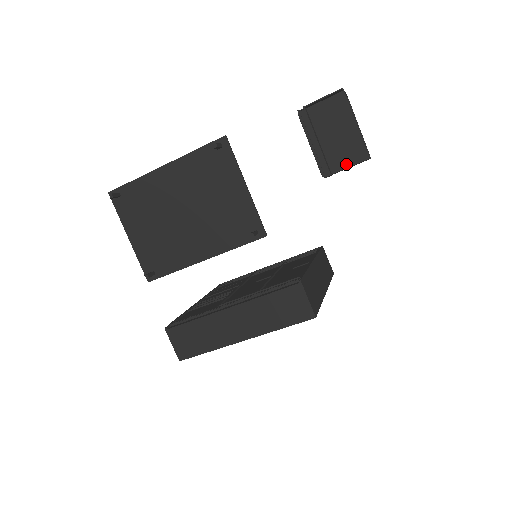
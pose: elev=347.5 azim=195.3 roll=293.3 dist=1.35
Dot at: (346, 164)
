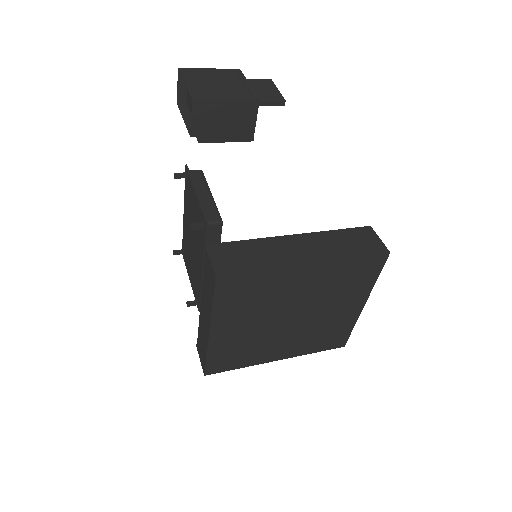
Dot at: (200, 119)
